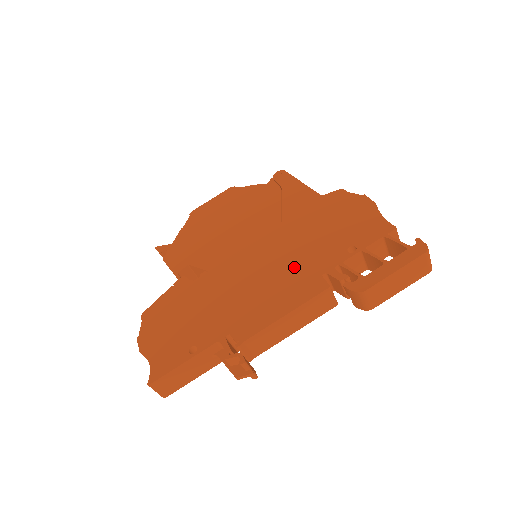
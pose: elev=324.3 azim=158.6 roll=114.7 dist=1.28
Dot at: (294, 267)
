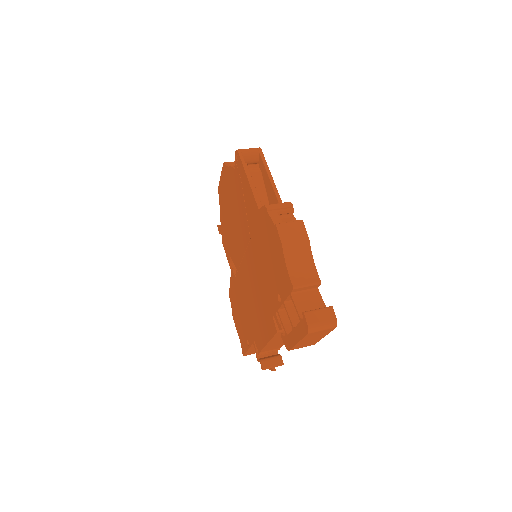
Dot at: (262, 297)
